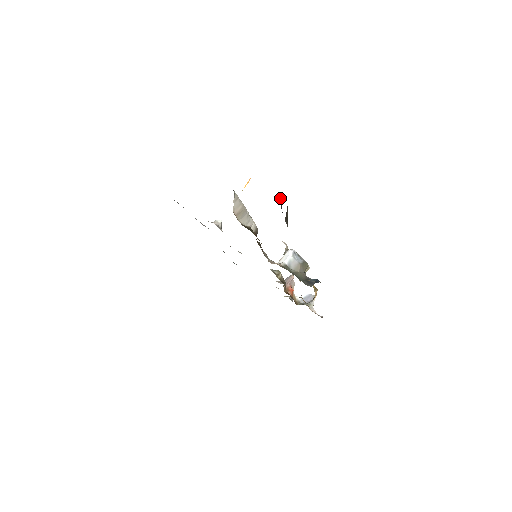
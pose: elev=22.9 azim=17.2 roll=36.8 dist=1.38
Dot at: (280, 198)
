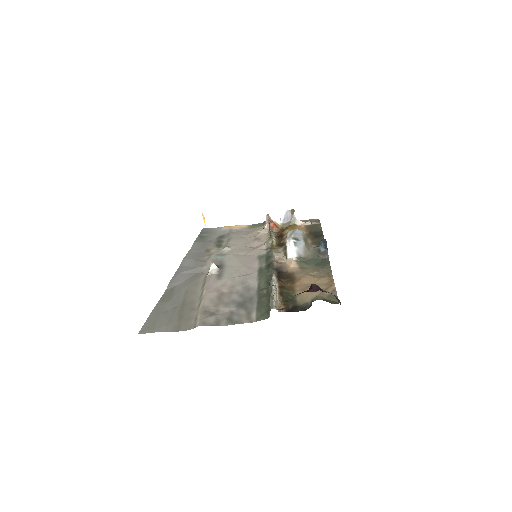
Dot at: (320, 290)
